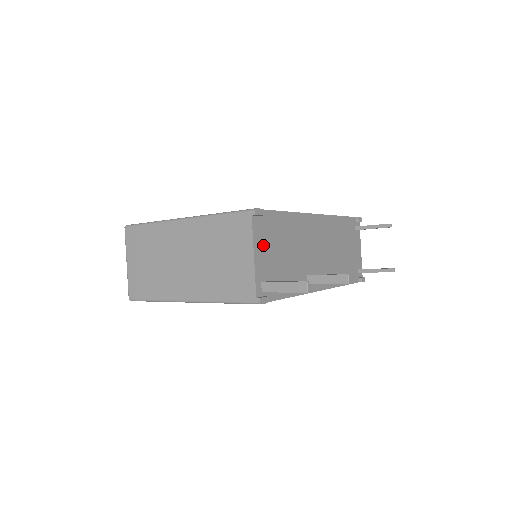
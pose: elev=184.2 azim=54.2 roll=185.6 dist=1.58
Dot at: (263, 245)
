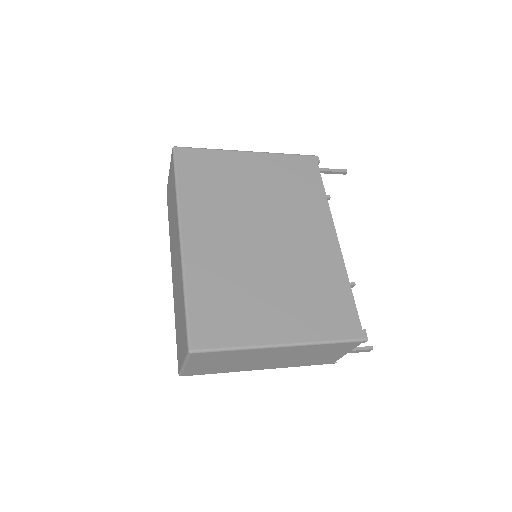
Dot at: occluded
